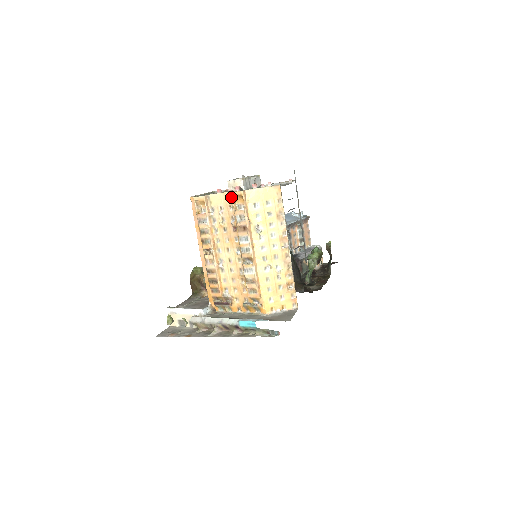
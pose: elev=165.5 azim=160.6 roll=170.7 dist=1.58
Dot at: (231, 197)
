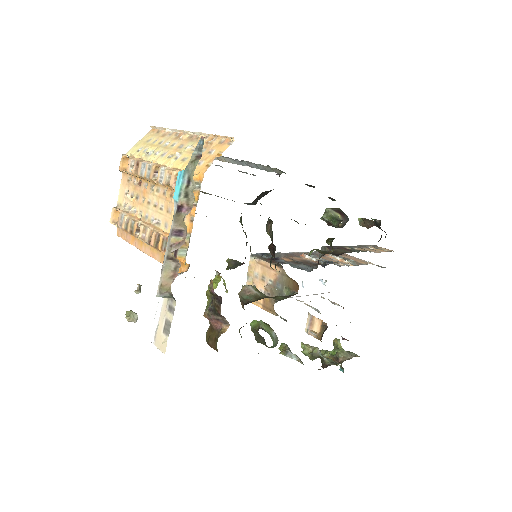
Dot at: (124, 175)
